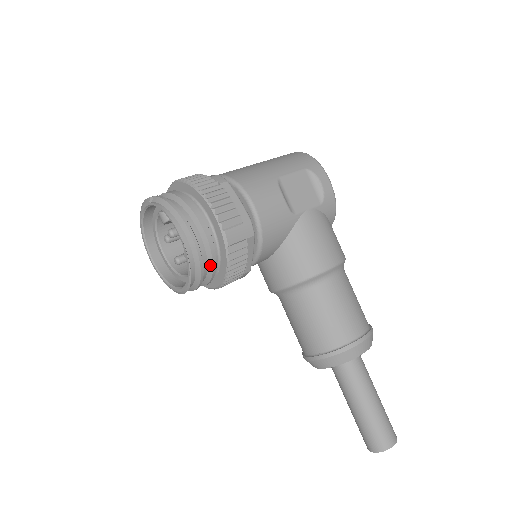
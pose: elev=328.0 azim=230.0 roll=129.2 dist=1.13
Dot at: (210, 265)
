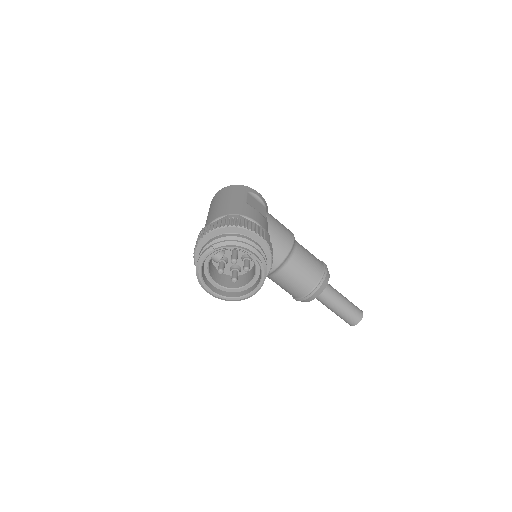
Dot at: occluded
